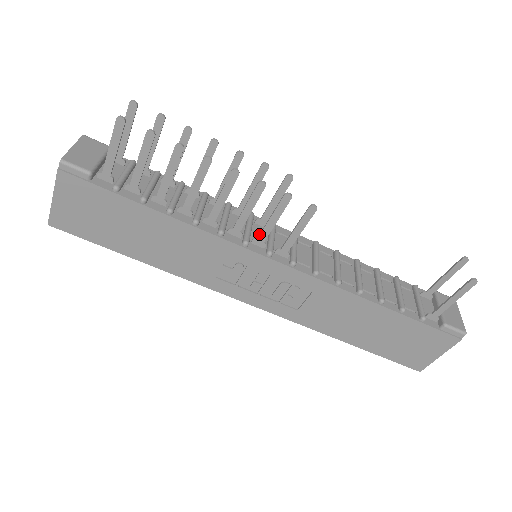
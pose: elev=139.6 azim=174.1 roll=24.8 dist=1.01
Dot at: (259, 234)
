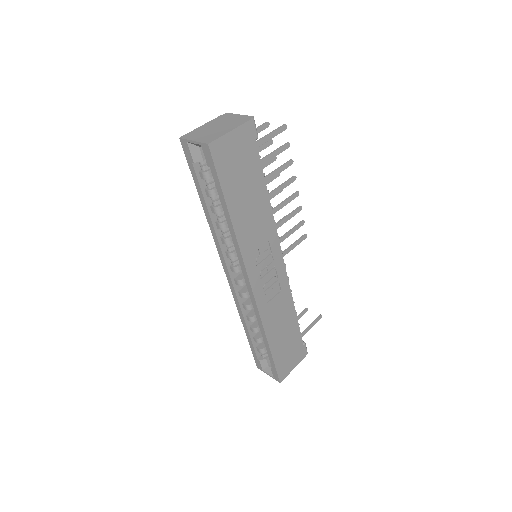
Dot at: occluded
